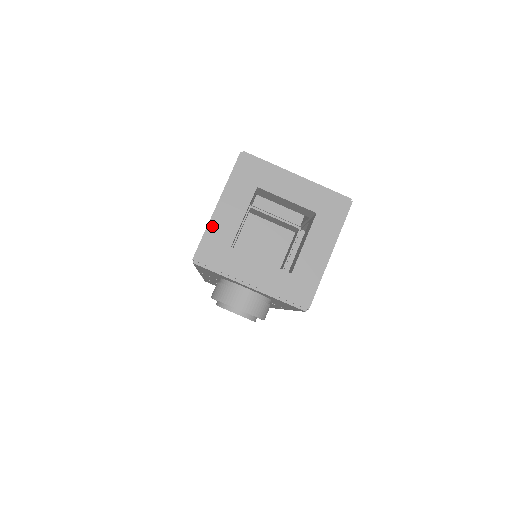
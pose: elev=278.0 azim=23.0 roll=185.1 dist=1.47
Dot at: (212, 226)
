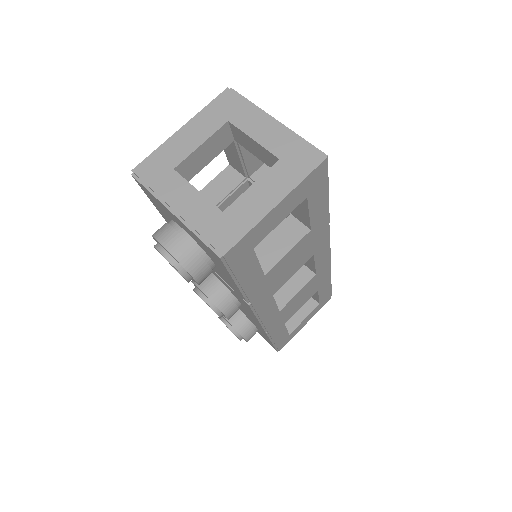
Dot at: (166, 145)
